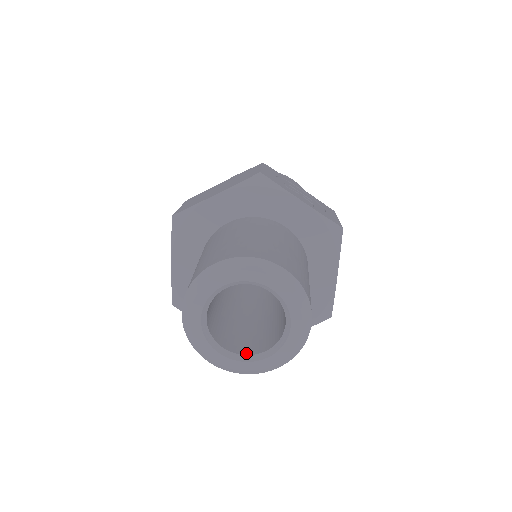
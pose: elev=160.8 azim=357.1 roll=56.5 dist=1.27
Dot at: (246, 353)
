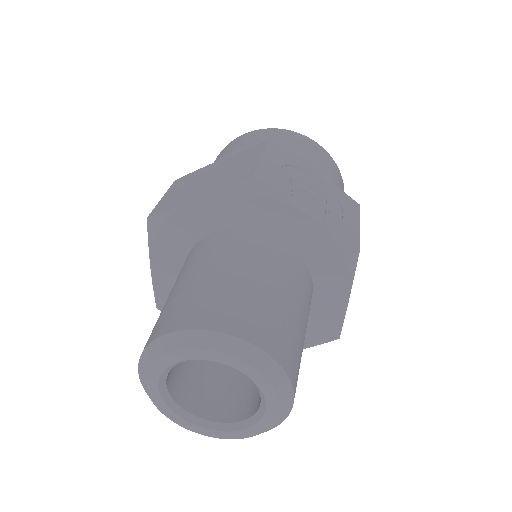
Dot at: (216, 418)
